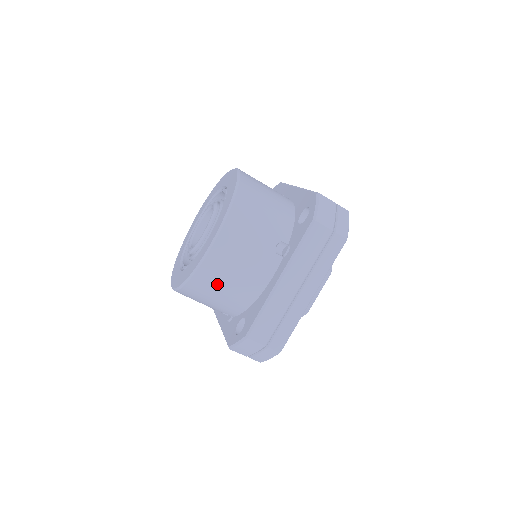
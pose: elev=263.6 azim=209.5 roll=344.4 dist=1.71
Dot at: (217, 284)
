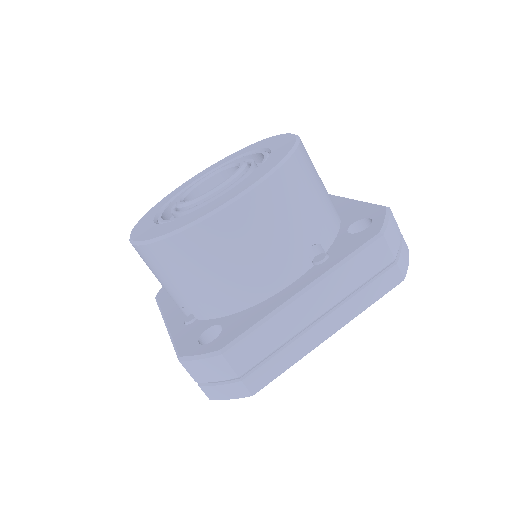
Dot at: (212, 259)
